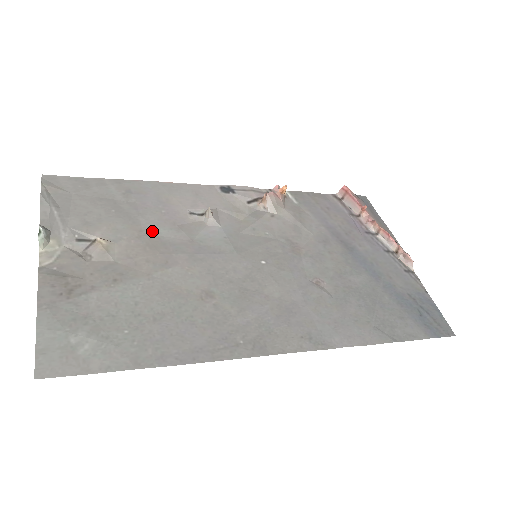
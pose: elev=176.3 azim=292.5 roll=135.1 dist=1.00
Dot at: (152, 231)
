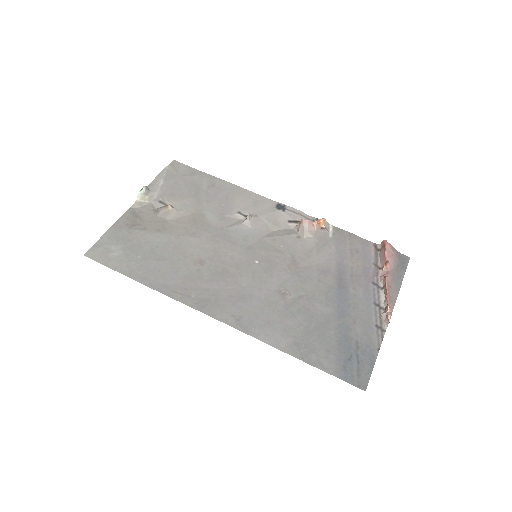
Dot at: (204, 213)
